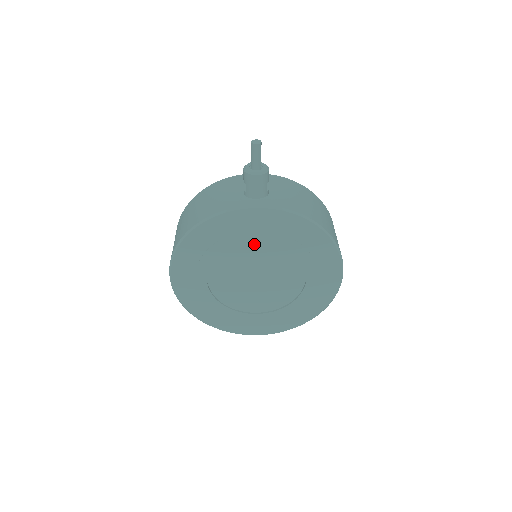
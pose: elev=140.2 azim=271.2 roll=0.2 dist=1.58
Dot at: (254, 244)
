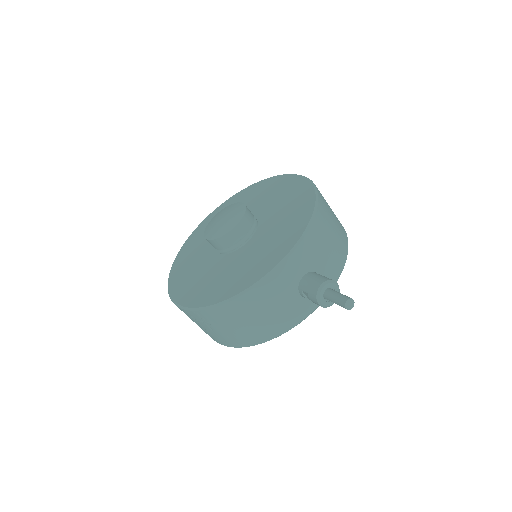
Dot at: occluded
